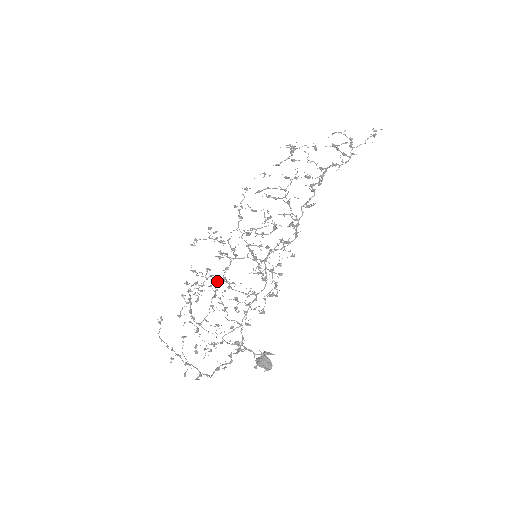
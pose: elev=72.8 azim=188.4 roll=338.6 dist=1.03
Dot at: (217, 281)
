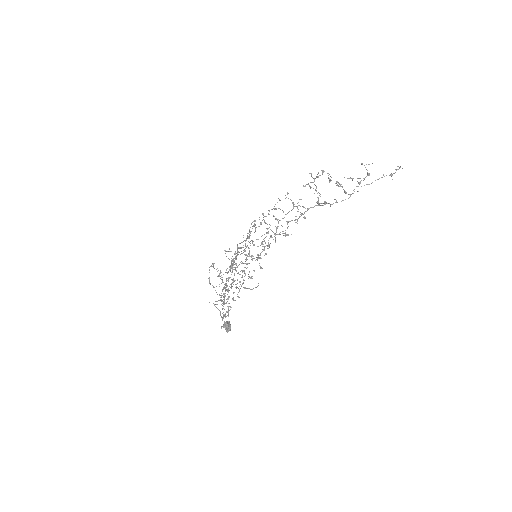
Dot at: occluded
